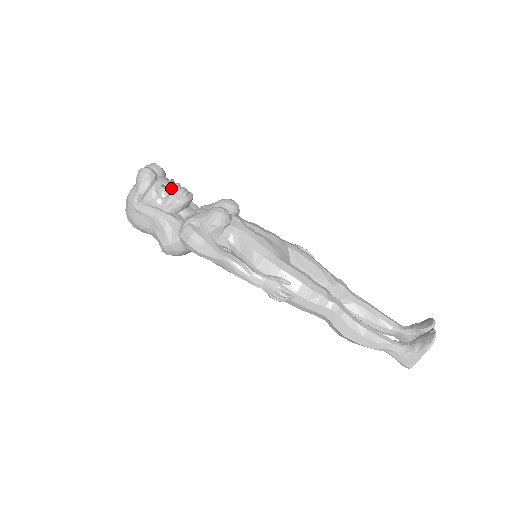
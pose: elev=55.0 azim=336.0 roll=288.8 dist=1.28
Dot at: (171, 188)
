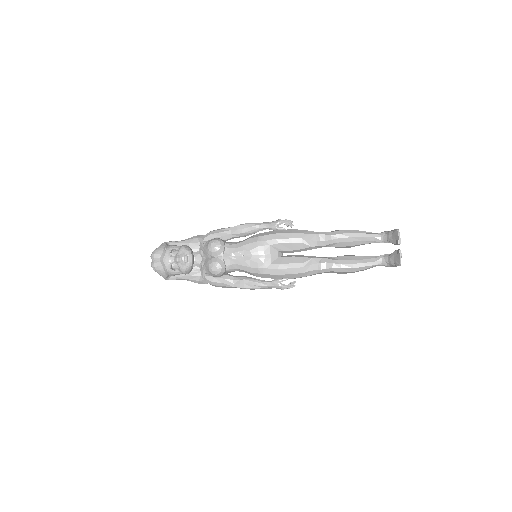
Dot at: (176, 263)
